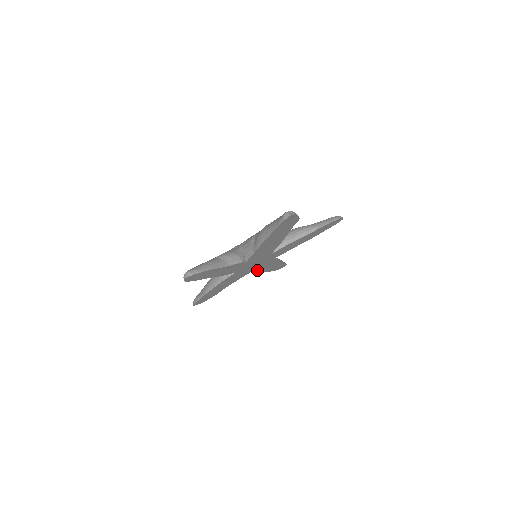
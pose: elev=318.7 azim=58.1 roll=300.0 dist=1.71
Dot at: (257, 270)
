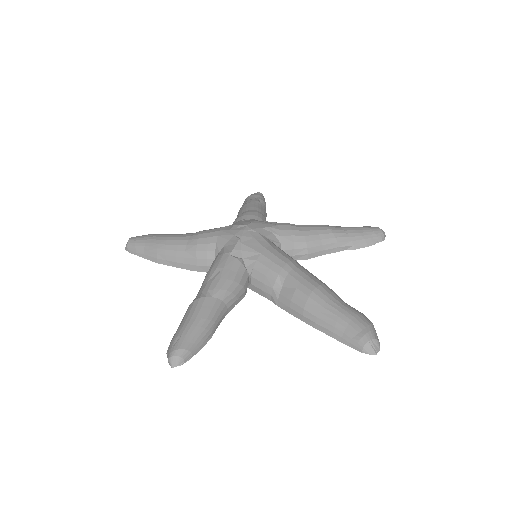
Dot at: occluded
